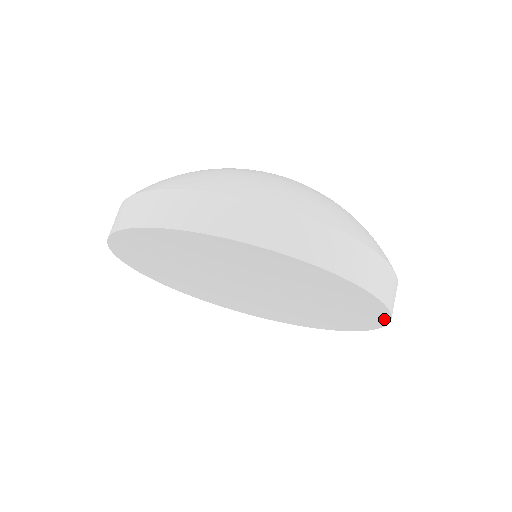
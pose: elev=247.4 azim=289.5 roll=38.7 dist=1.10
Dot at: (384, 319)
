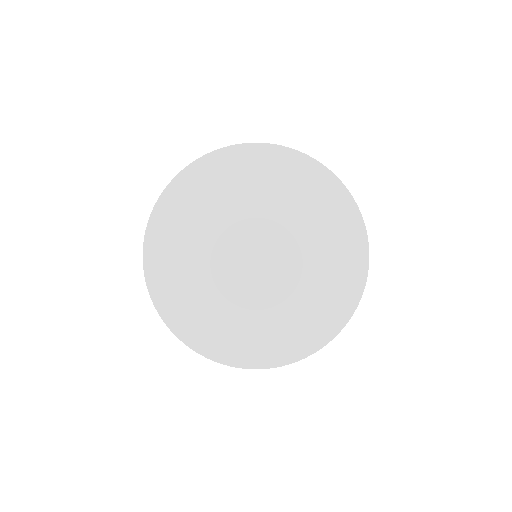
Dot at: (358, 219)
